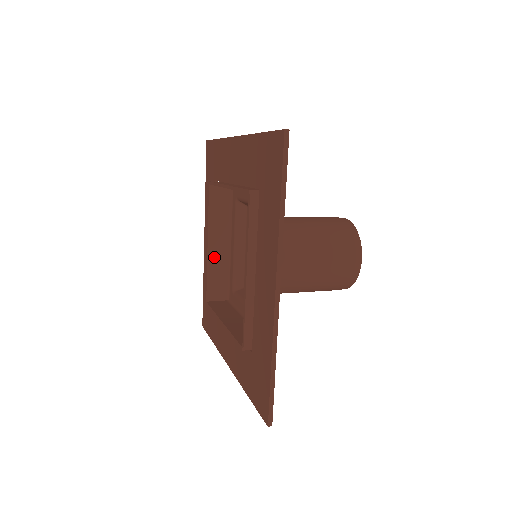
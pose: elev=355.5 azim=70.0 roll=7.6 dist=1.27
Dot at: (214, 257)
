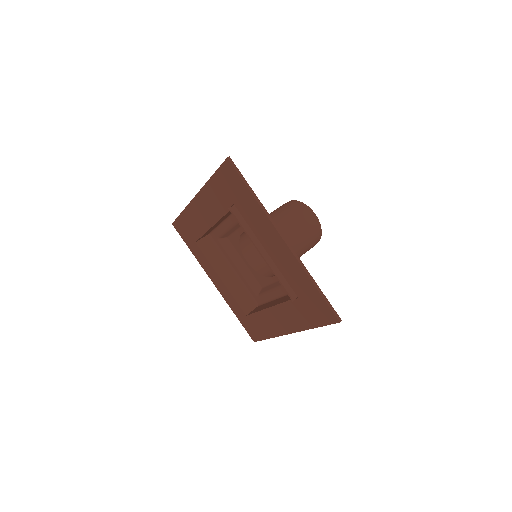
Dot at: (211, 228)
